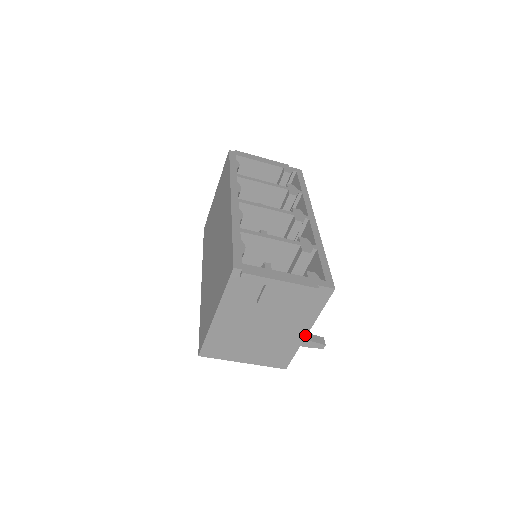
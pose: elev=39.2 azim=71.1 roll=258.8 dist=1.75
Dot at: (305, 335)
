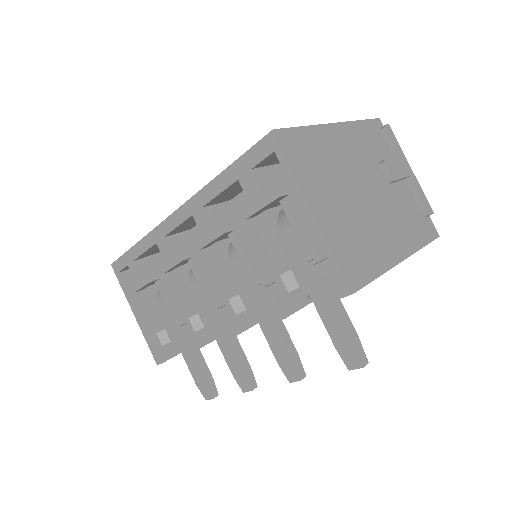
Dot at: (399, 260)
